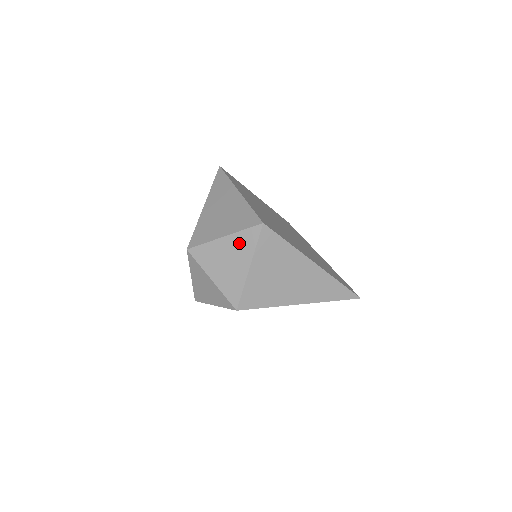
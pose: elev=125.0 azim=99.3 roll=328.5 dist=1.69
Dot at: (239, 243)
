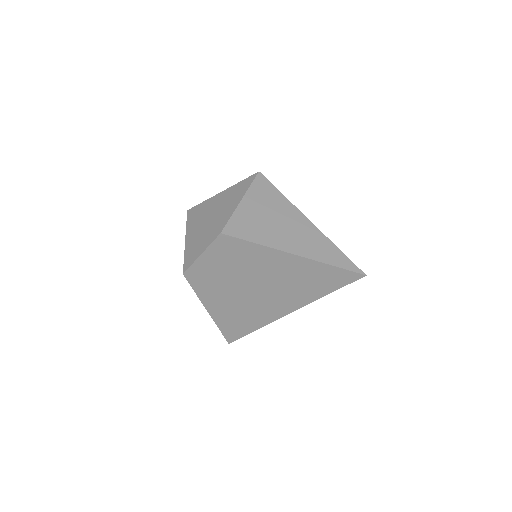
Dot at: (235, 189)
